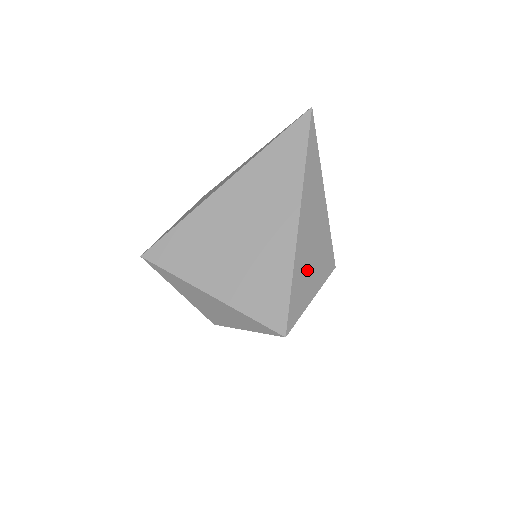
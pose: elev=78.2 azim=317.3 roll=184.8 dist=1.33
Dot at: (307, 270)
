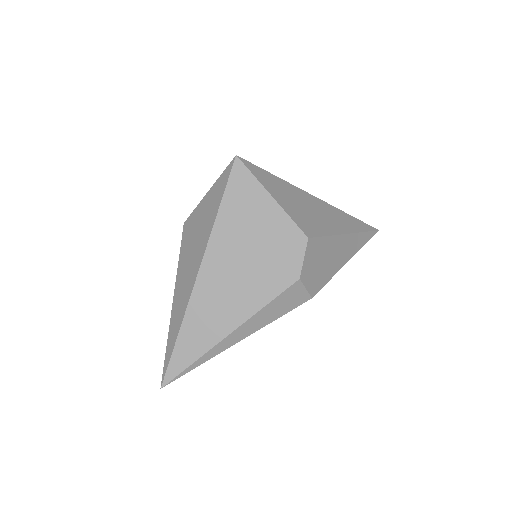
Dot at: (290, 196)
